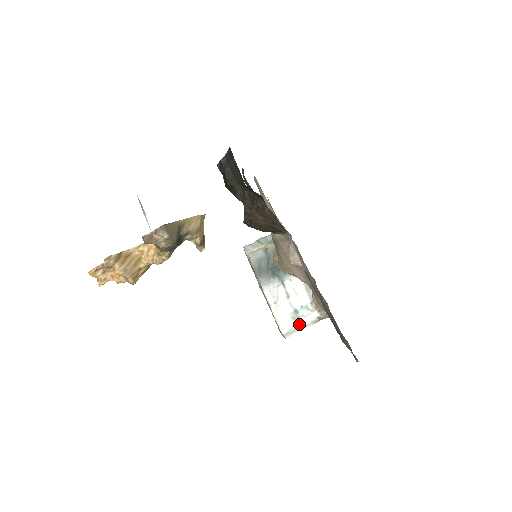
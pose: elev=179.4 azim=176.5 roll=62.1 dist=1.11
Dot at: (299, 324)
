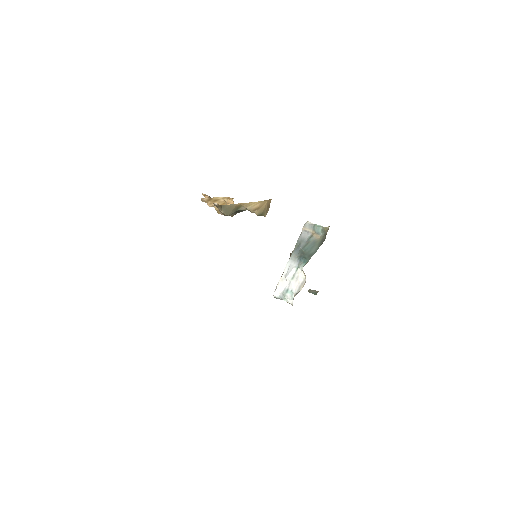
Dot at: (283, 299)
